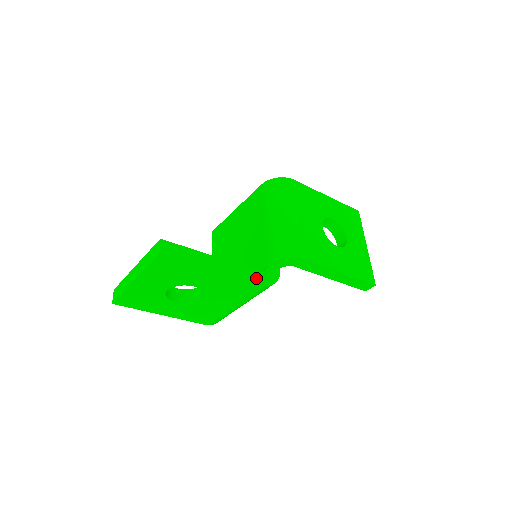
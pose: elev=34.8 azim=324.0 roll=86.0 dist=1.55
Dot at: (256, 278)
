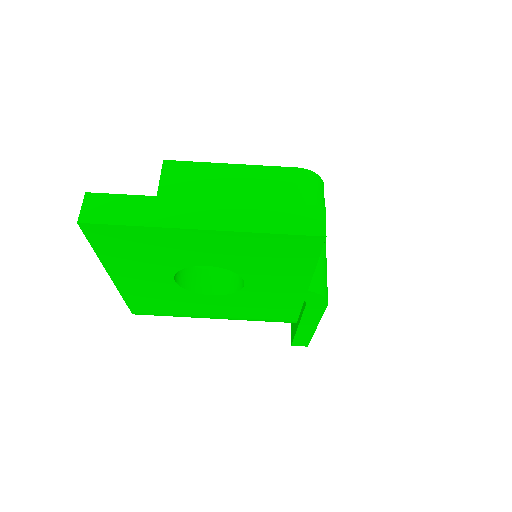
Dot at: occluded
